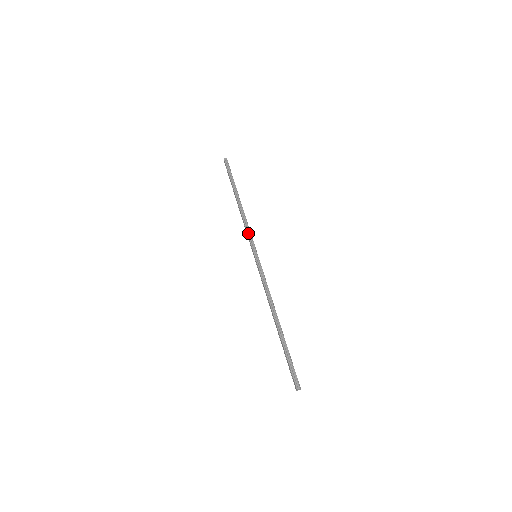
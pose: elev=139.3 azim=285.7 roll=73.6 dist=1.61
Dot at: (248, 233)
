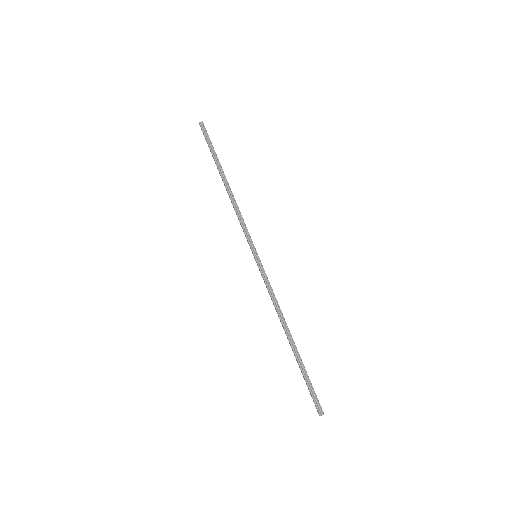
Dot at: (243, 227)
